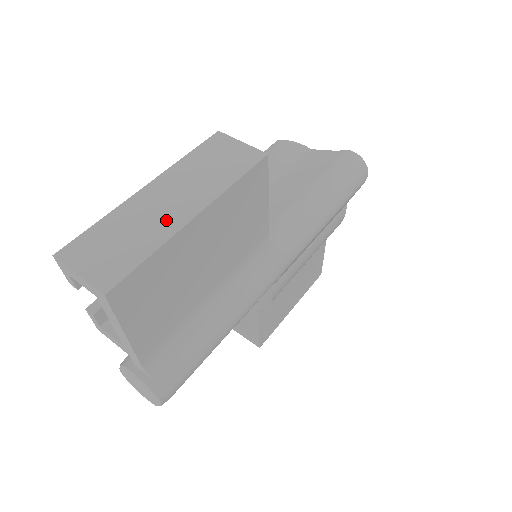
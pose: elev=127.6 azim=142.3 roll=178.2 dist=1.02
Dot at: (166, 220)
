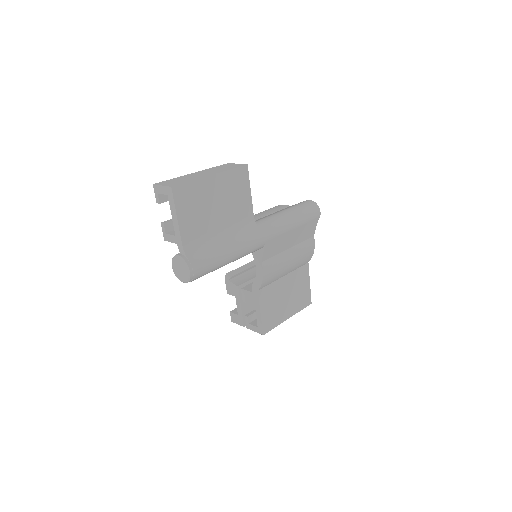
Dot at: (199, 176)
